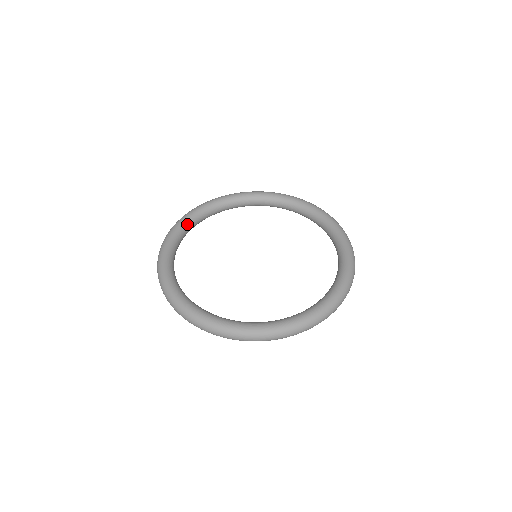
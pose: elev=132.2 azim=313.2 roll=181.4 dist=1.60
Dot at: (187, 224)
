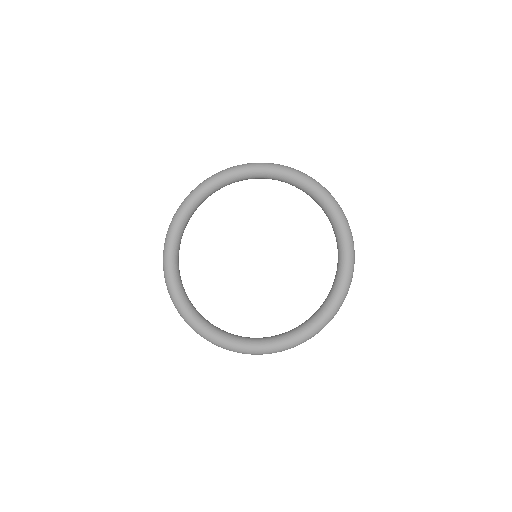
Dot at: (183, 222)
